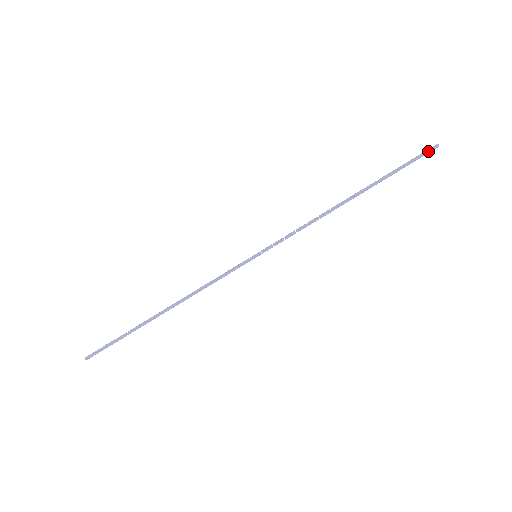
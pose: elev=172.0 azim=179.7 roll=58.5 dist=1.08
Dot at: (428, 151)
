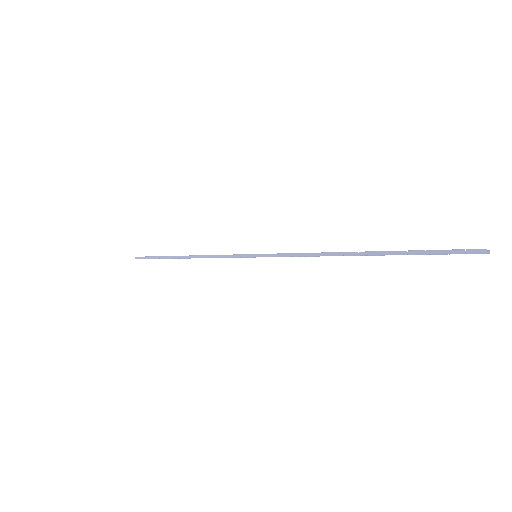
Dot at: (467, 251)
